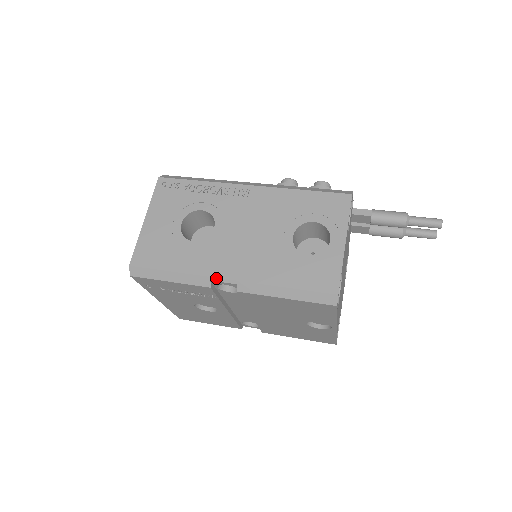
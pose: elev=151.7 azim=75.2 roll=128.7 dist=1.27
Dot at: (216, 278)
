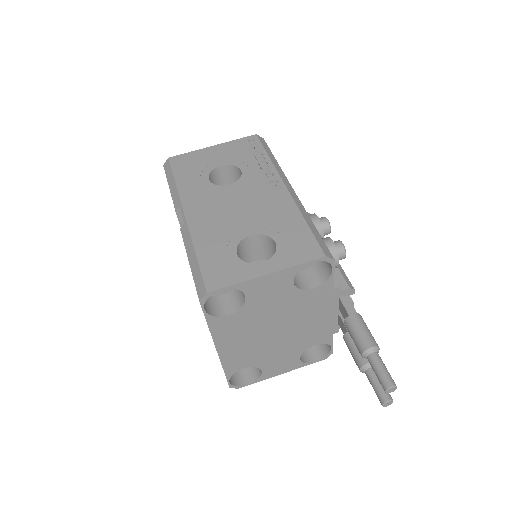
Dot at: (182, 207)
